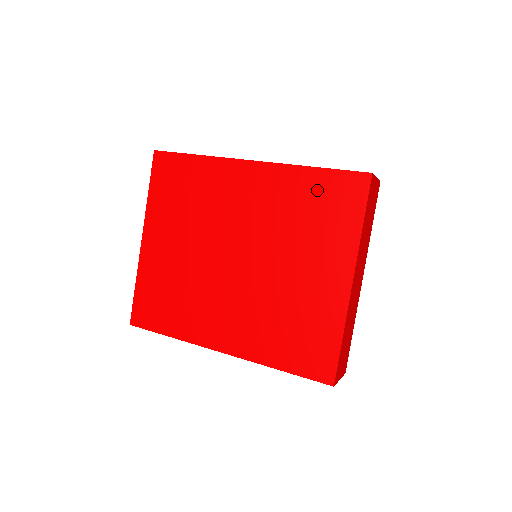
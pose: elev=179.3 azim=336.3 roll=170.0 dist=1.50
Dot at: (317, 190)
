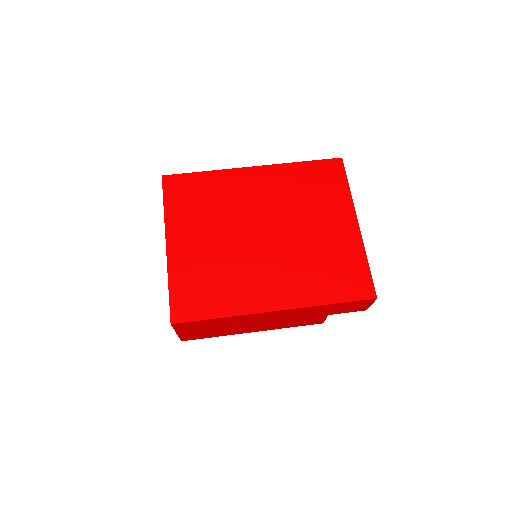
Dot at: (310, 174)
